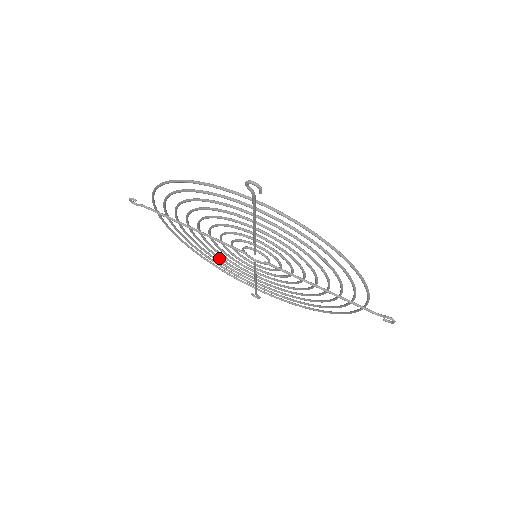
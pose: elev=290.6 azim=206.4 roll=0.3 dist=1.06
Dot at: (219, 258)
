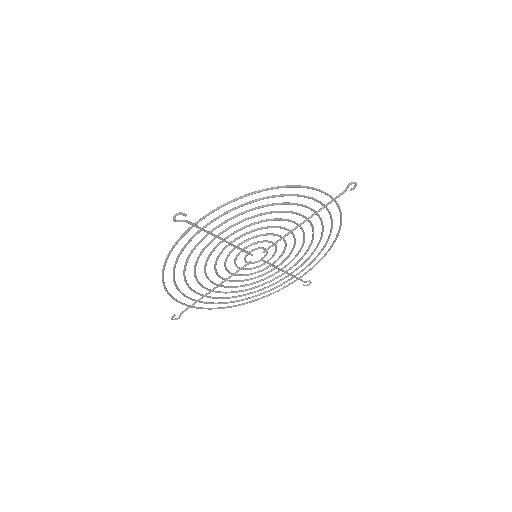
Dot at: occluded
